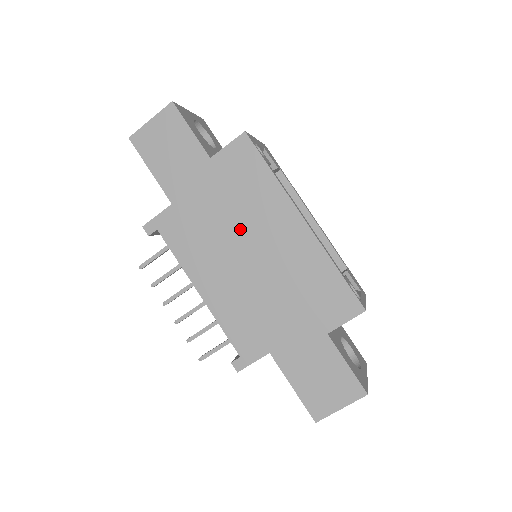
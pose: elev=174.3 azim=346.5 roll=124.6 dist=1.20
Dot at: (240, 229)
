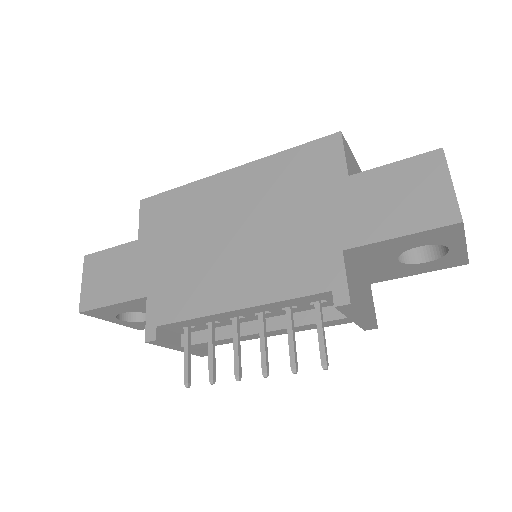
Dot at: (204, 234)
